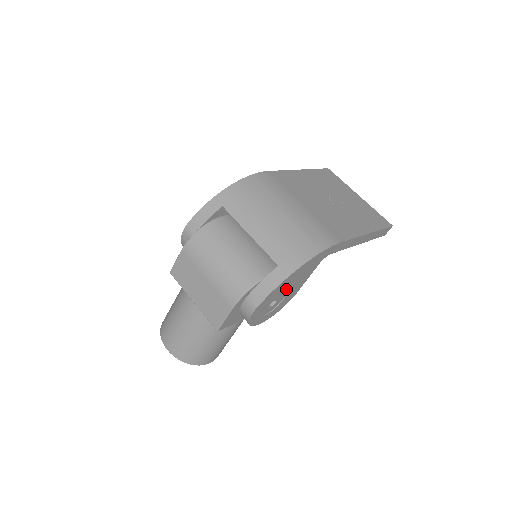
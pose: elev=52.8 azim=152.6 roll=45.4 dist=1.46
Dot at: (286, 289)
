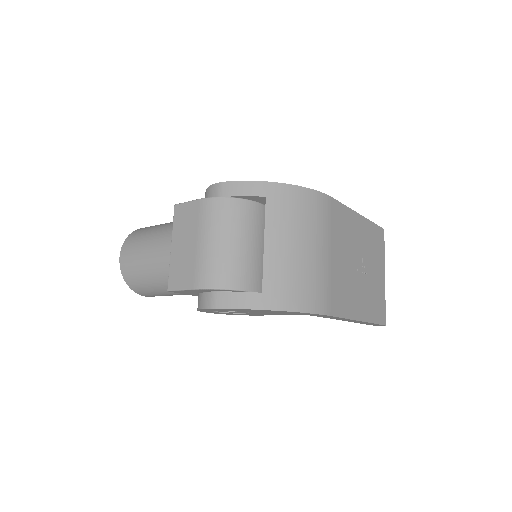
Dot at: occluded
